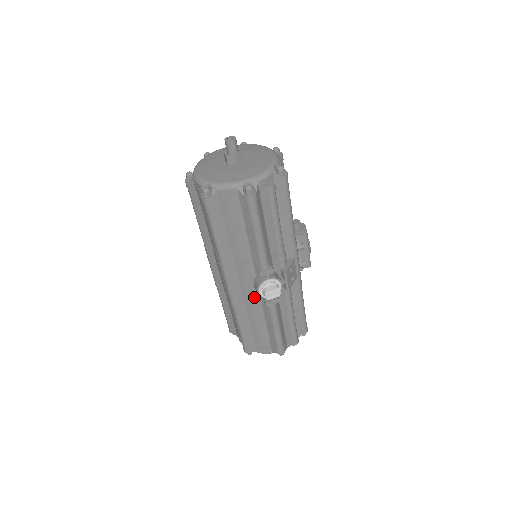
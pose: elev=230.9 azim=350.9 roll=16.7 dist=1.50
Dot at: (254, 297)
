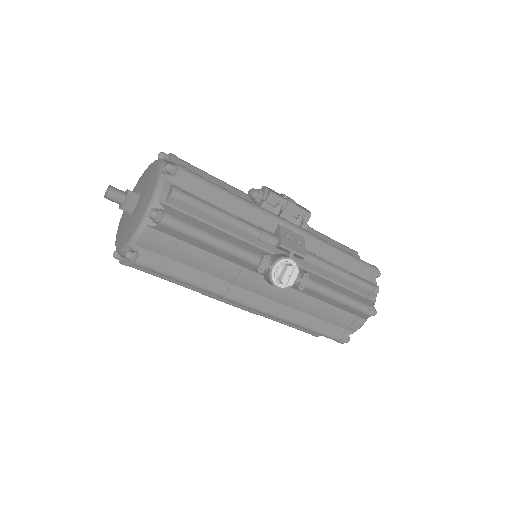
Dot at: (285, 293)
